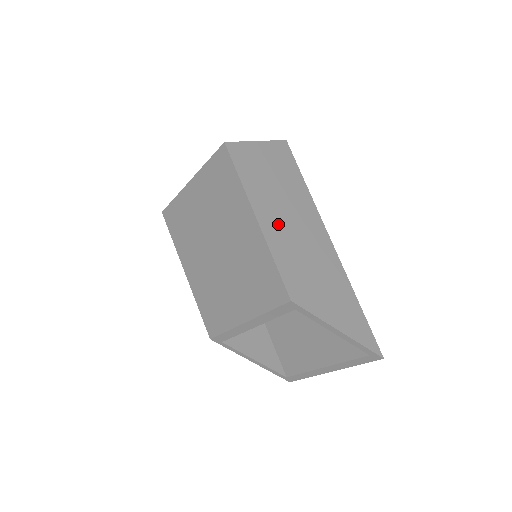
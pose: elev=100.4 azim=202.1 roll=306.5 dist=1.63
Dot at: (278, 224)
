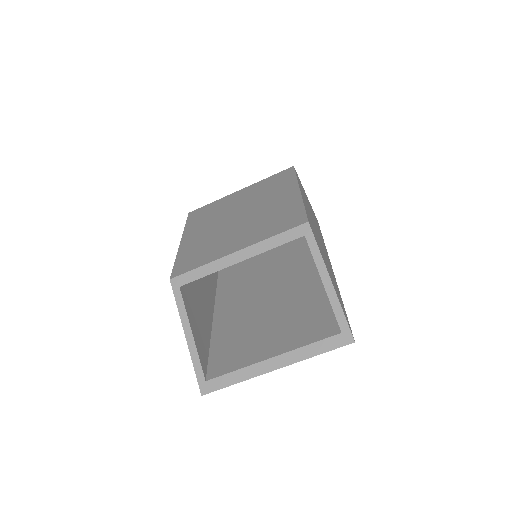
Dot at: occluded
